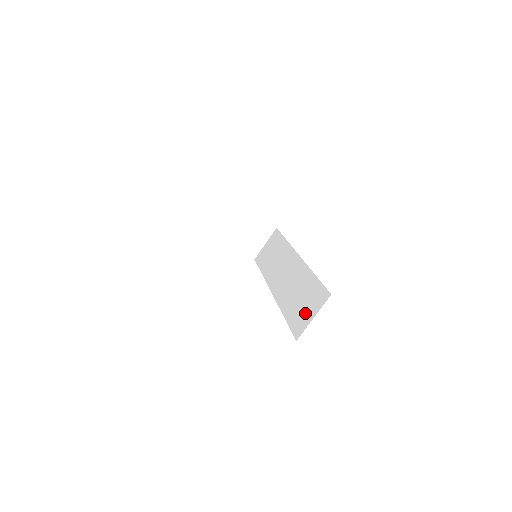
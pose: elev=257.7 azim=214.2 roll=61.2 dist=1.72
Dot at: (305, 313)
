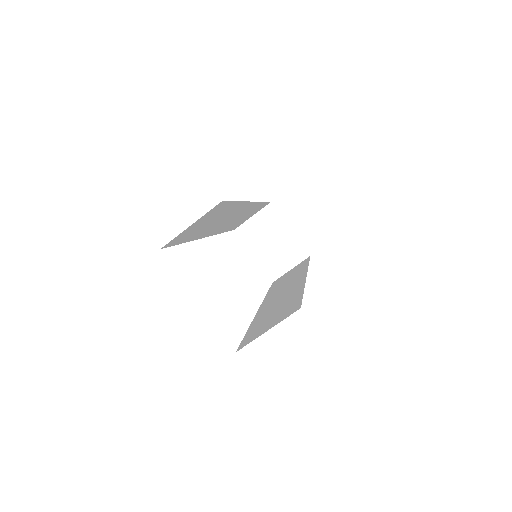
Dot at: (265, 326)
